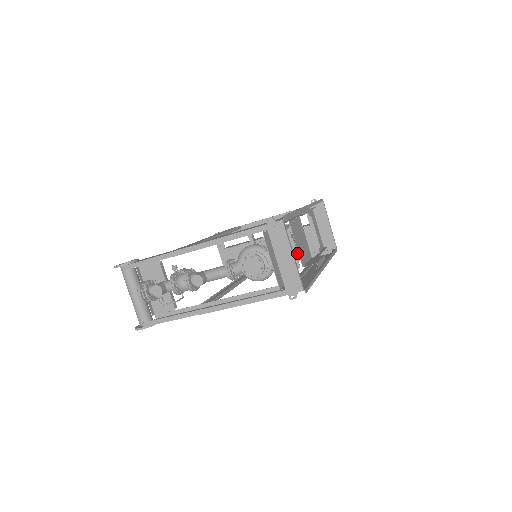
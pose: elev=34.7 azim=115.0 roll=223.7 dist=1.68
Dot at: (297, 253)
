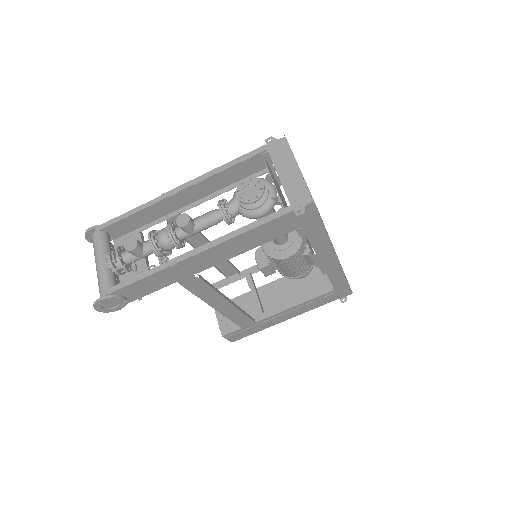
Dot at: (305, 245)
